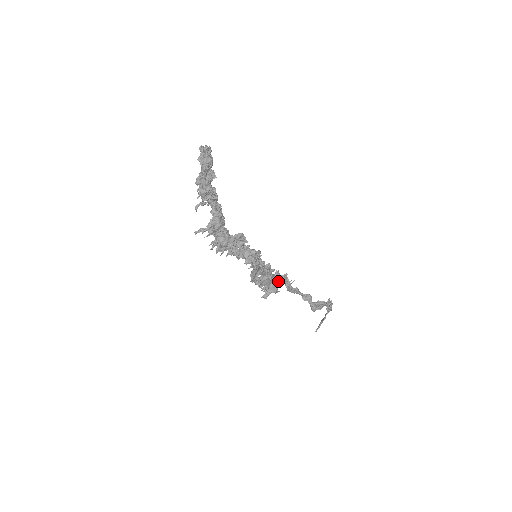
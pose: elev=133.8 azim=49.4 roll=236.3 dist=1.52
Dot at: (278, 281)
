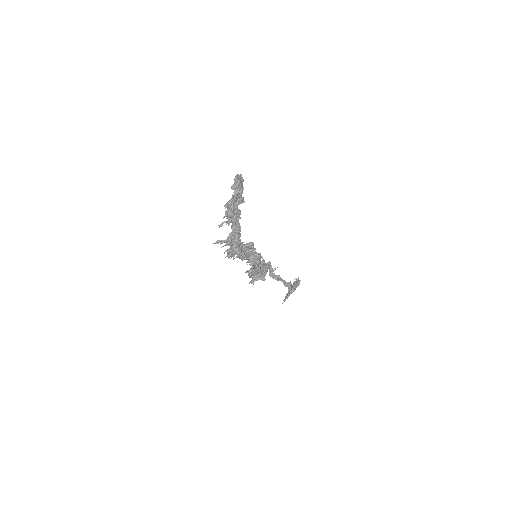
Dot at: (266, 271)
